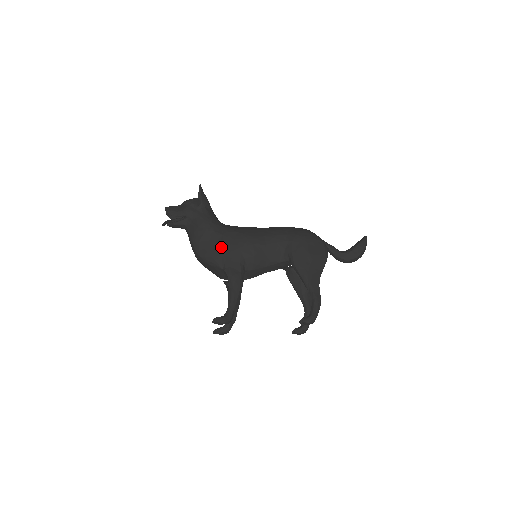
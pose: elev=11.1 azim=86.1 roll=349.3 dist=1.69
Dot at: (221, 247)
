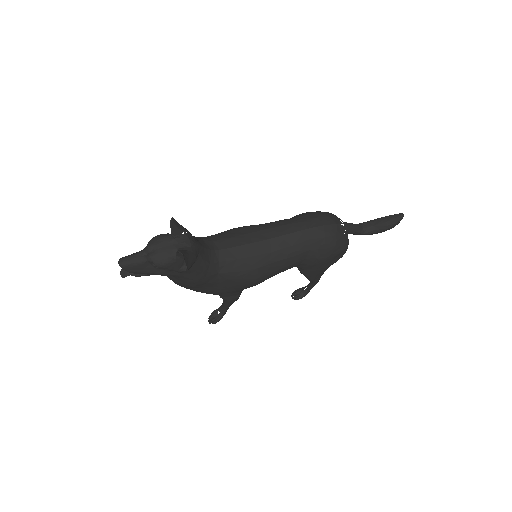
Dot at: (218, 291)
